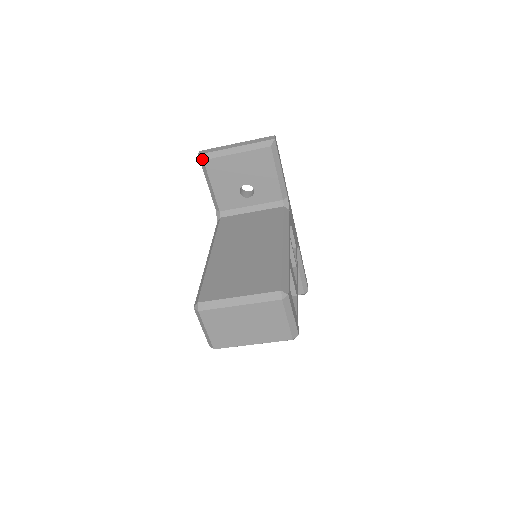
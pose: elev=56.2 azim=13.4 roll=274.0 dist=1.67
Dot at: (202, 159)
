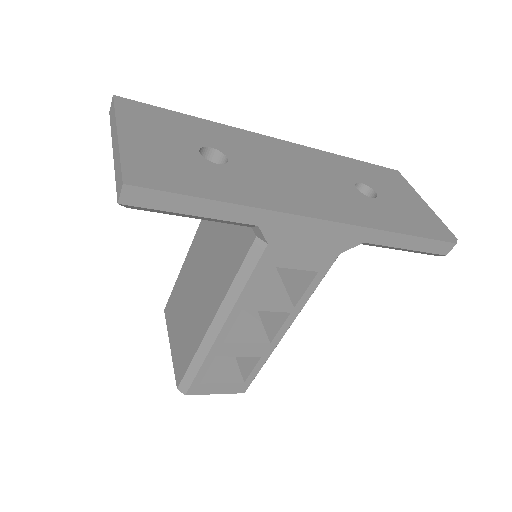
Dot at: occluded
